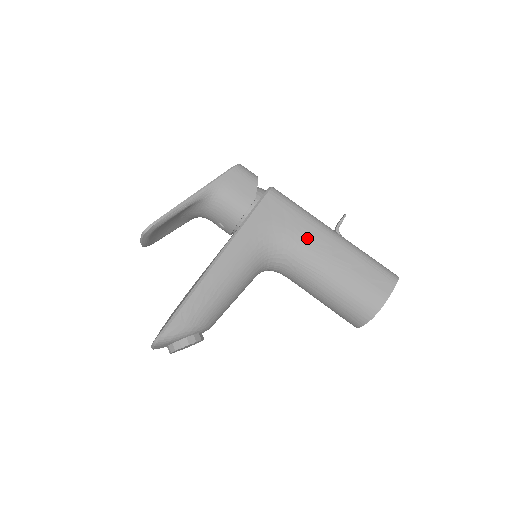
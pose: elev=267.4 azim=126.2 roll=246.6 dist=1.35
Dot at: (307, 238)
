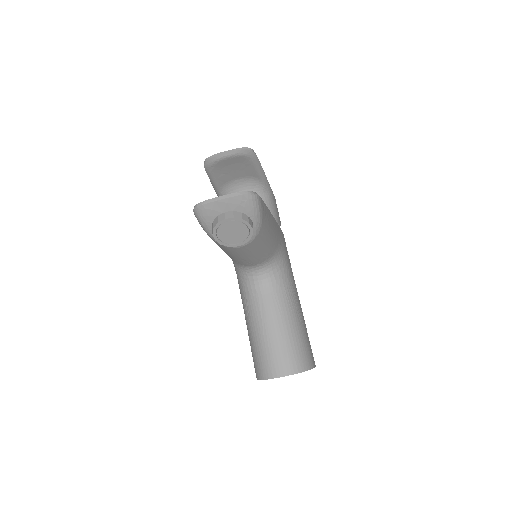
Dot at: (293, 279)
